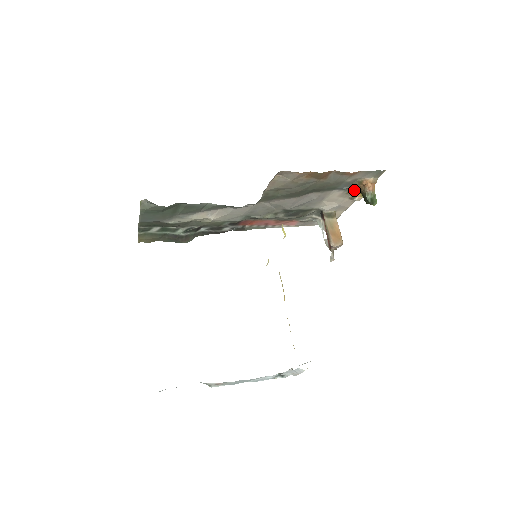
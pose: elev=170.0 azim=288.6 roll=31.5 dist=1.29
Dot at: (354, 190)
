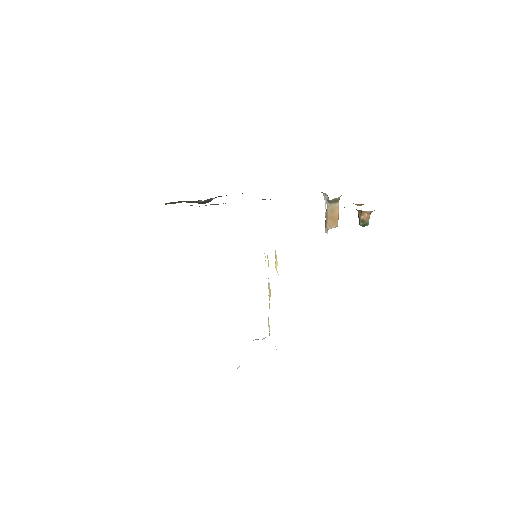
Dot at: occluded
